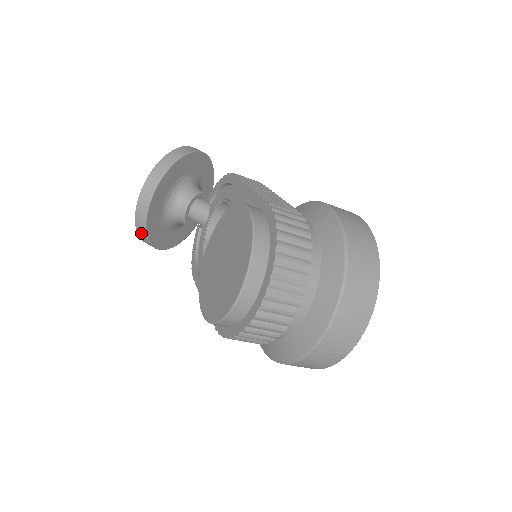
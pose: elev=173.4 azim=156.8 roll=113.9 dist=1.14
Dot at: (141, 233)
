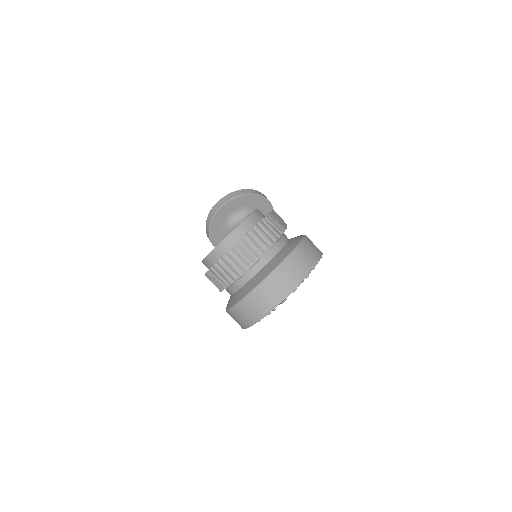
Dot at: (207, 226)
